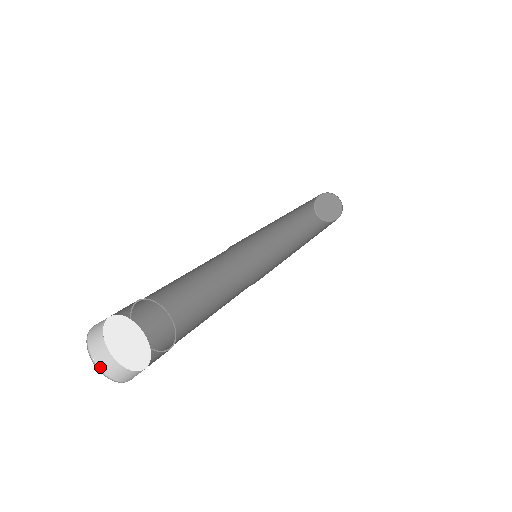
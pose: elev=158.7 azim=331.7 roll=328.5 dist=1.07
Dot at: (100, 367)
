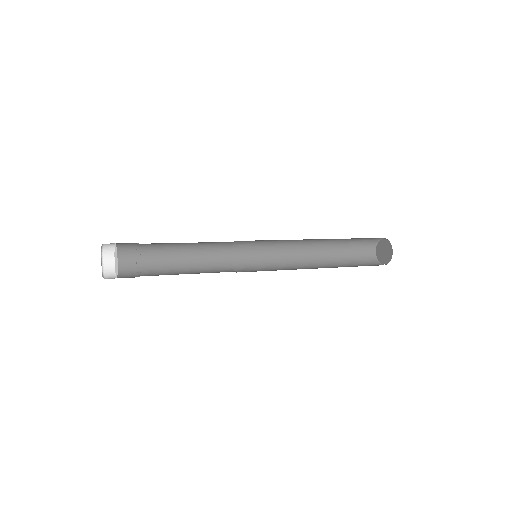
Dot at: occluded
